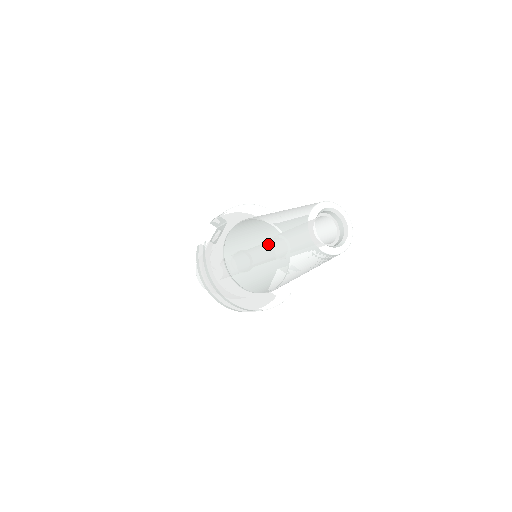
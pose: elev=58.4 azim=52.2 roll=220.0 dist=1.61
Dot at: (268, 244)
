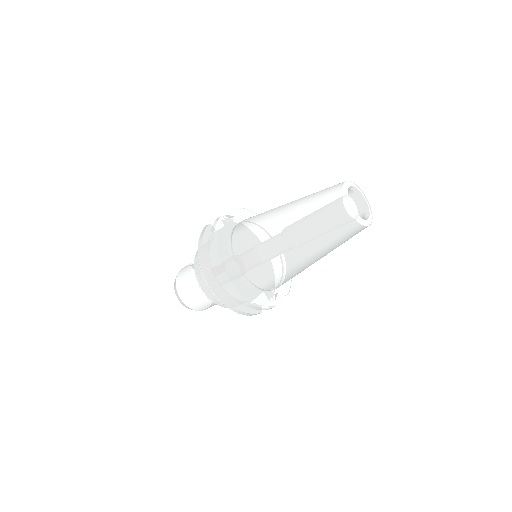
Dot at: (292, 211)
